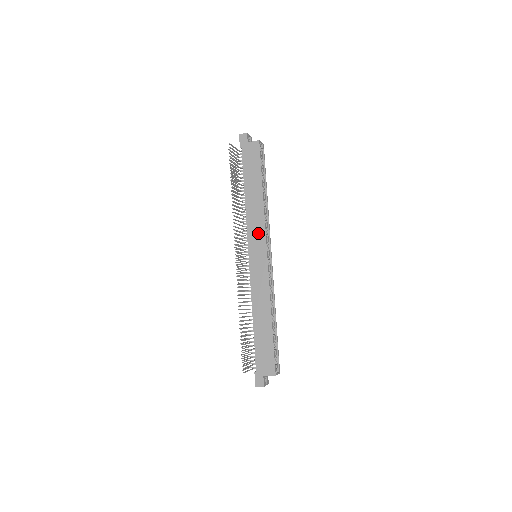
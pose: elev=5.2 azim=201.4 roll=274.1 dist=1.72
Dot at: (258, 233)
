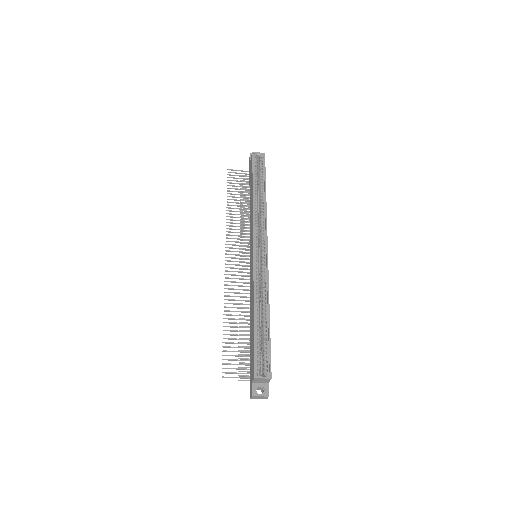
Dot at: (251, 232)
